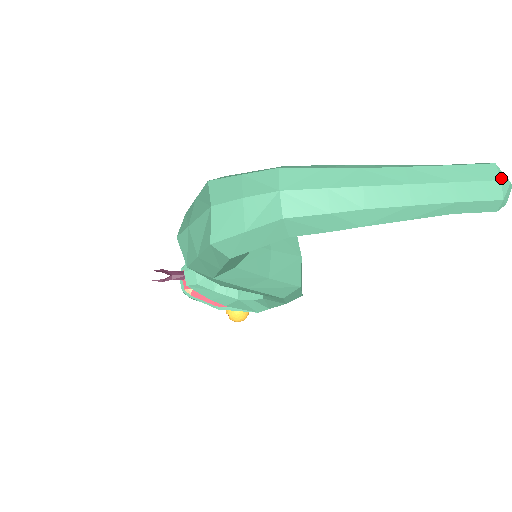
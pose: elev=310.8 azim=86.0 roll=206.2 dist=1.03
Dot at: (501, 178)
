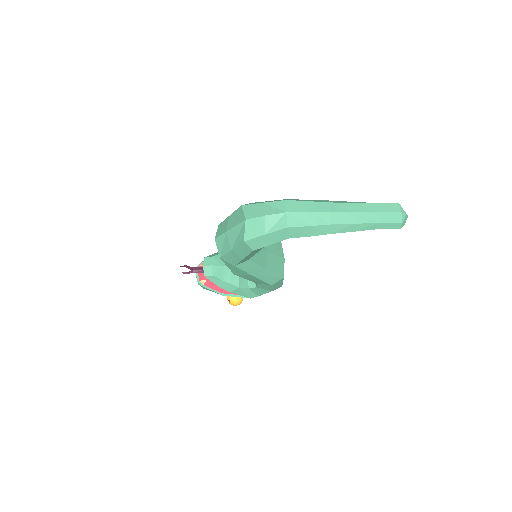
Dot at: (401, 211)
